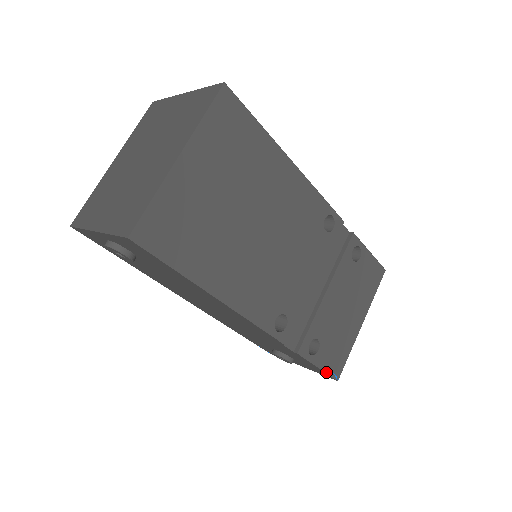
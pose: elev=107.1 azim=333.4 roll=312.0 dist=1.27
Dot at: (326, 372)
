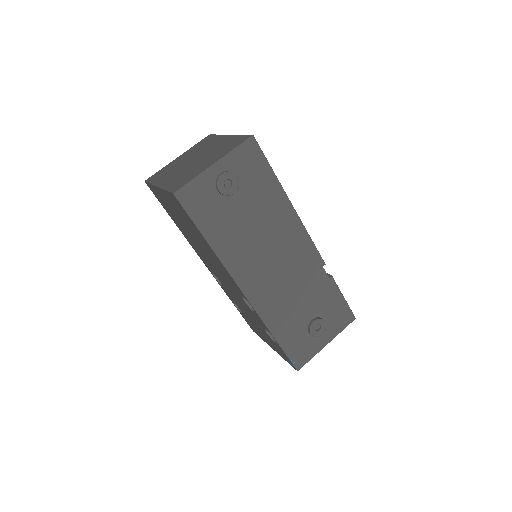
Dot at: (348, 305)
